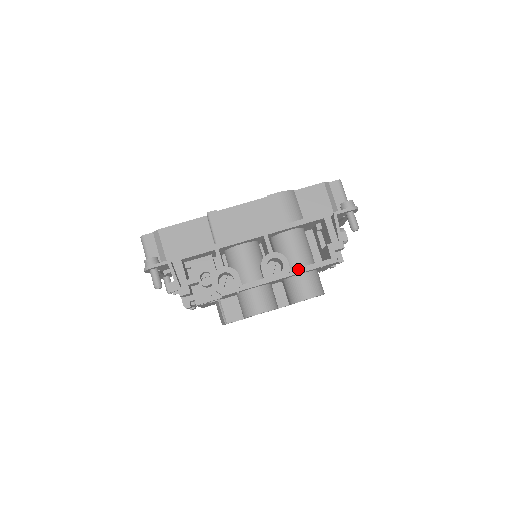
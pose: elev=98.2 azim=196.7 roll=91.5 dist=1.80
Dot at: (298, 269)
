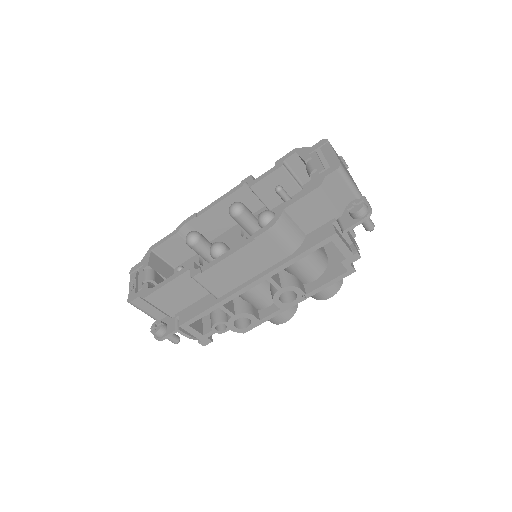
Dot at: (314, 291)
